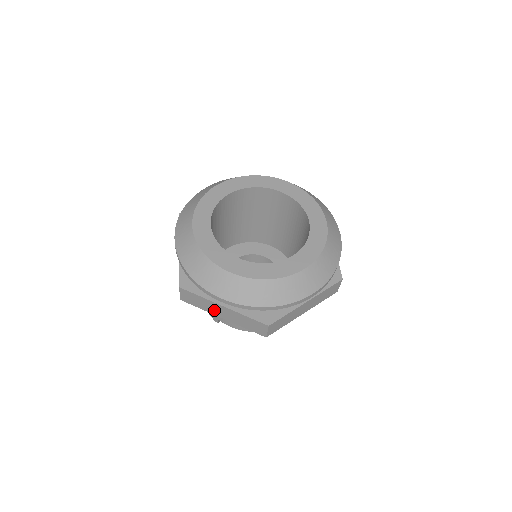
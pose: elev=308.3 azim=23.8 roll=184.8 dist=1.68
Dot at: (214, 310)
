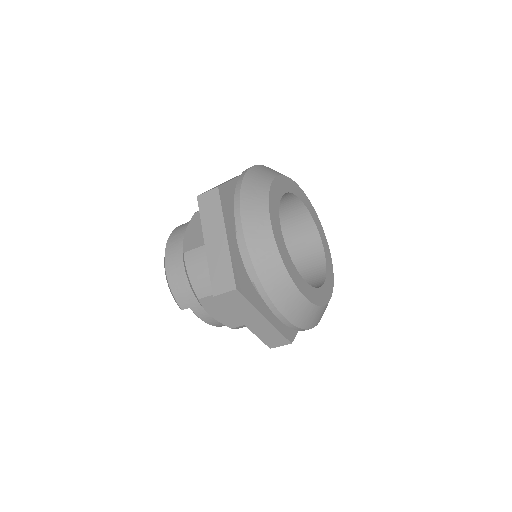
Dot at: (246, 317)
